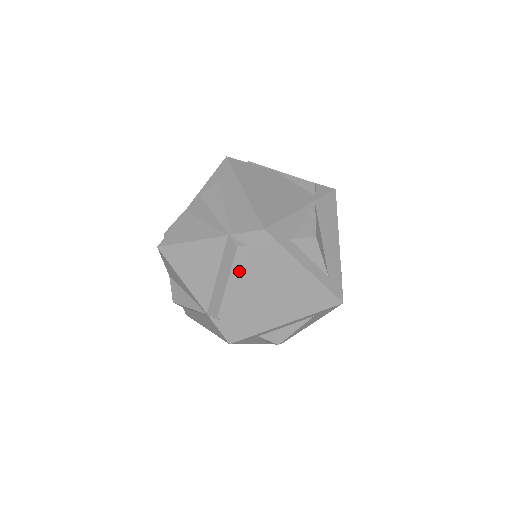
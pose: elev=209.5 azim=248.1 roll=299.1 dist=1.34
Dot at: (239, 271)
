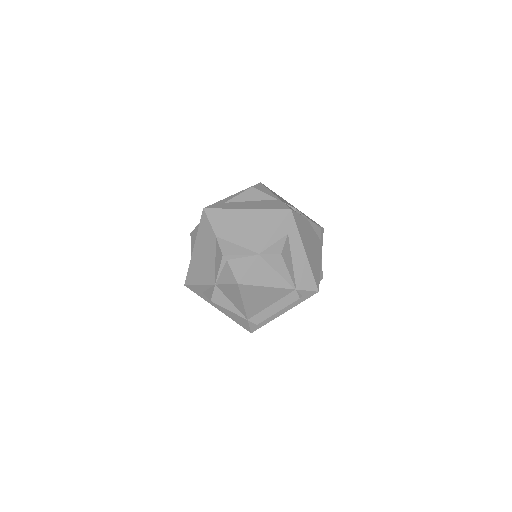
Dot at: occluded
